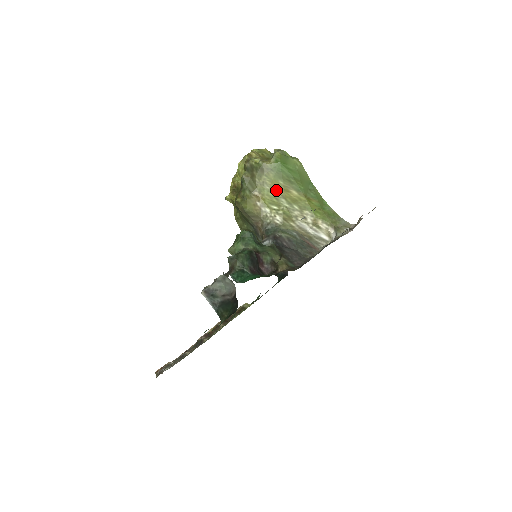
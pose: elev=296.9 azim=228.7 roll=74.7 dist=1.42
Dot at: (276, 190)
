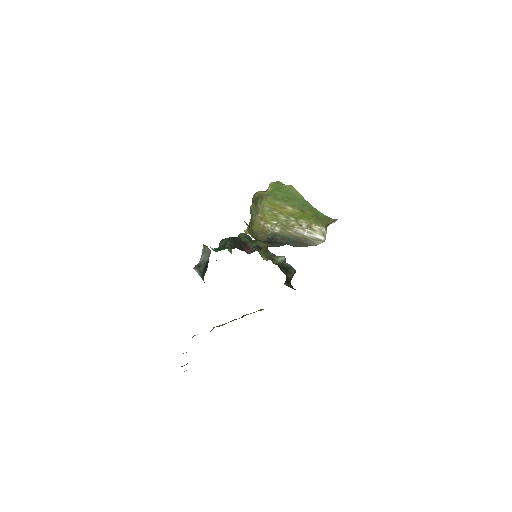
Dot at: (274, 209)
